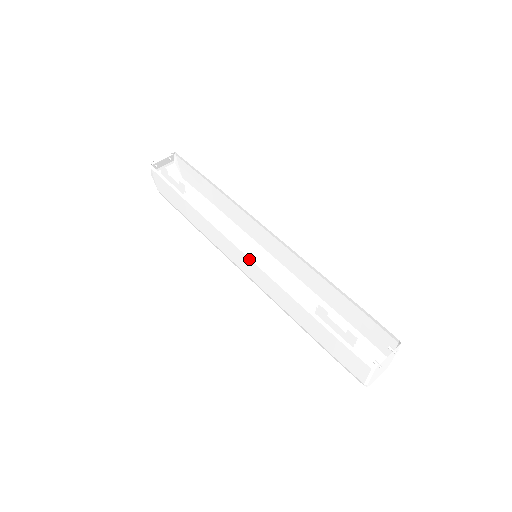
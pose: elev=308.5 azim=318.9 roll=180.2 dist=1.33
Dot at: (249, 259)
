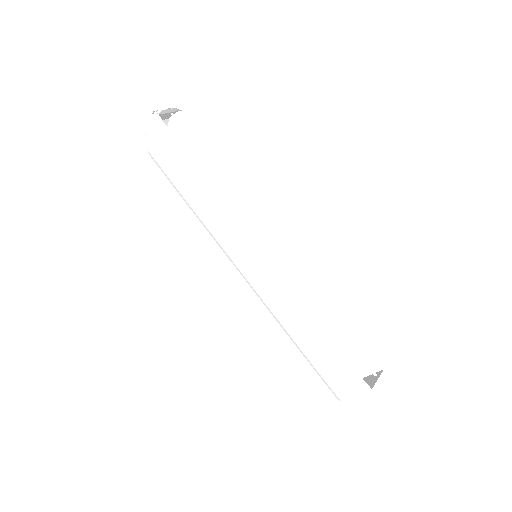
Dot at: (265, 262)
